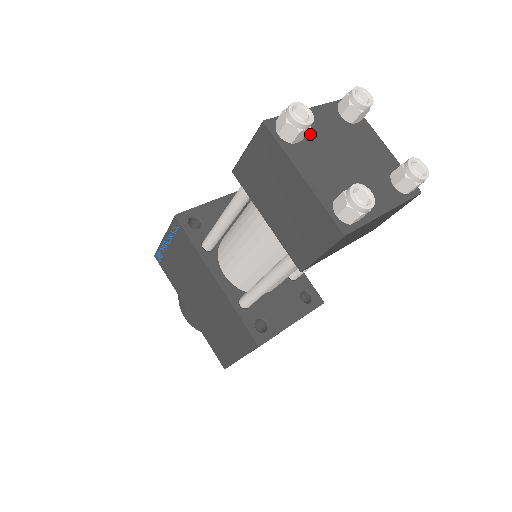
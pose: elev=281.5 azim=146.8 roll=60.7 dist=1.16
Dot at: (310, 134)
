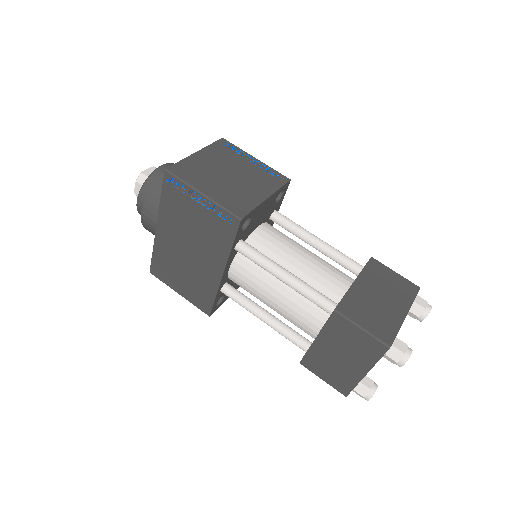
Dot at: occluded
